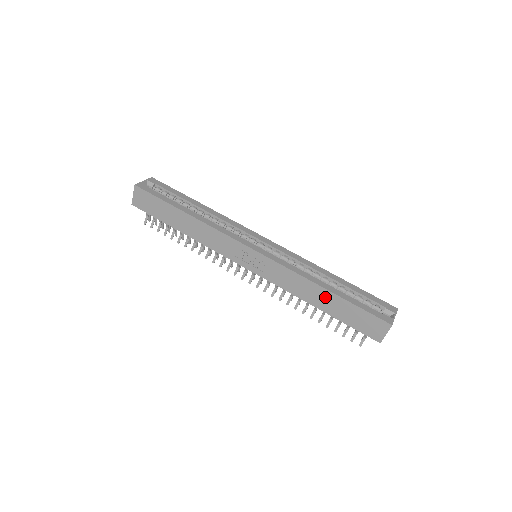
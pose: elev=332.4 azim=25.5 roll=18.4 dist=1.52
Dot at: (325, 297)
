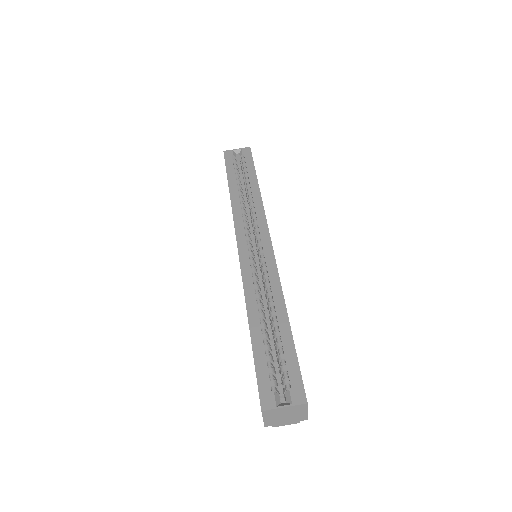
Dot at: occluded
